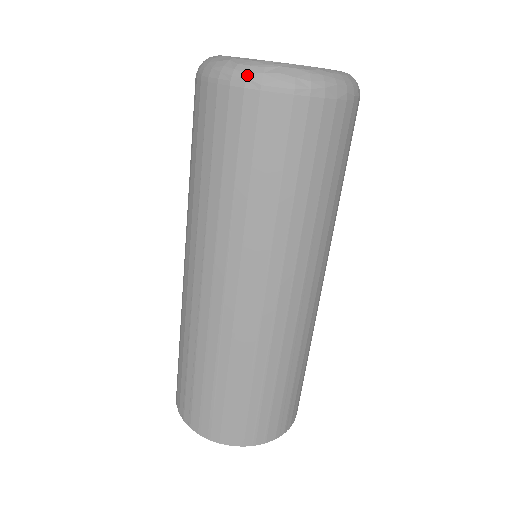
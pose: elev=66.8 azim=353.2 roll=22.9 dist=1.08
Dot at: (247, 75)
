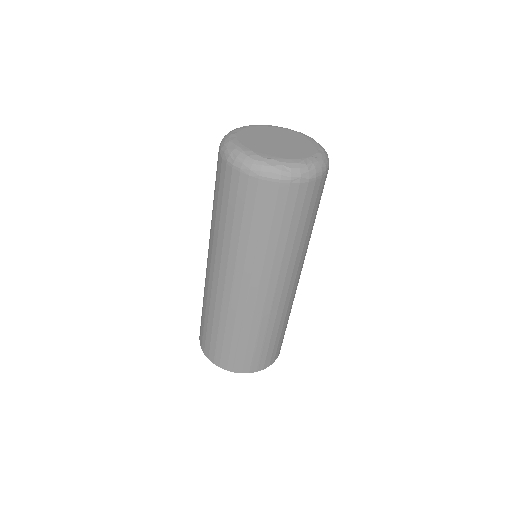
Dot at: (301, 175)
